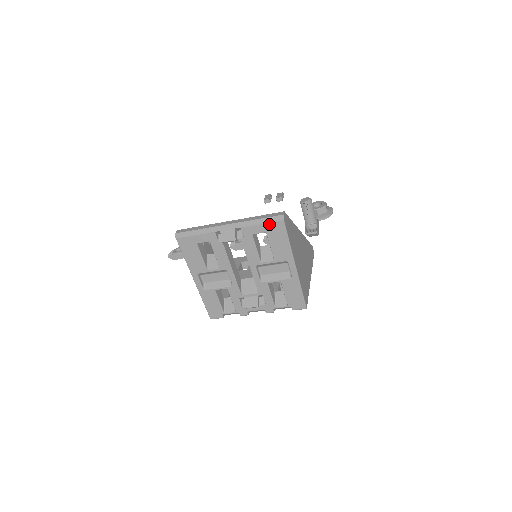
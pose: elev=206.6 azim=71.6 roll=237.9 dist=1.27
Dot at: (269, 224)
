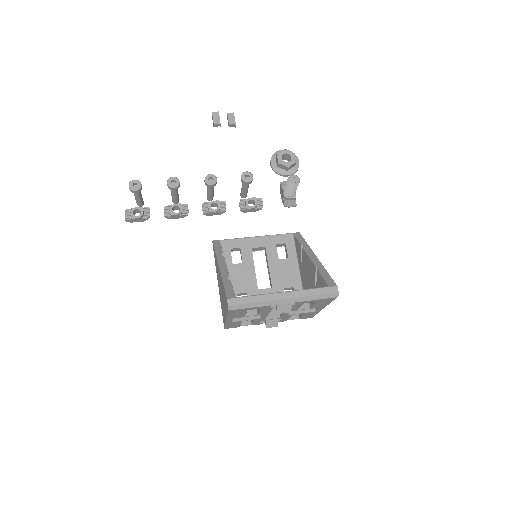
Dot at: (324, 299)
